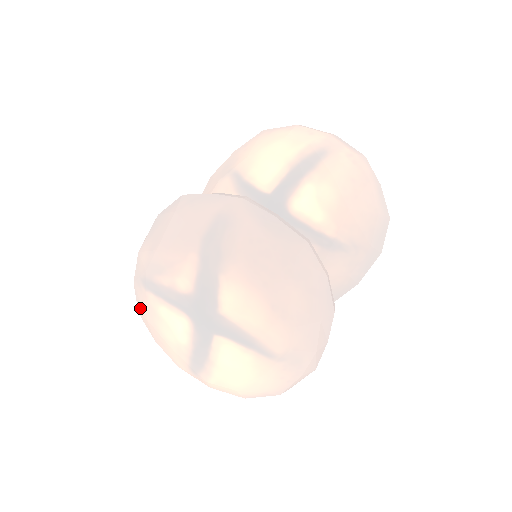
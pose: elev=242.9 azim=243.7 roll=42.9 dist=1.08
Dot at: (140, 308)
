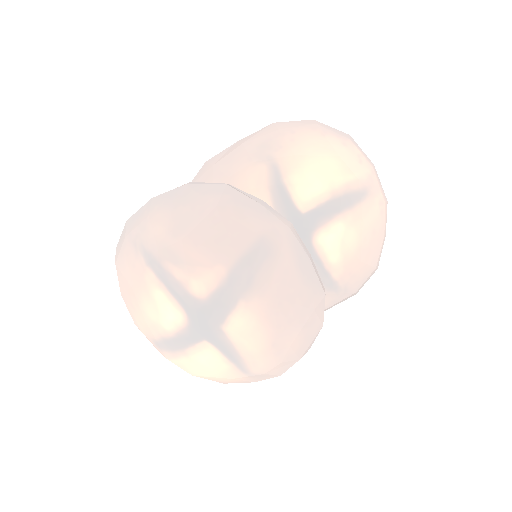
Dot at: (124, 266)
